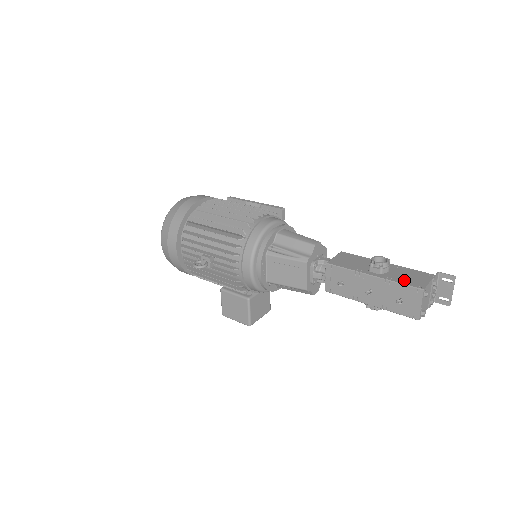
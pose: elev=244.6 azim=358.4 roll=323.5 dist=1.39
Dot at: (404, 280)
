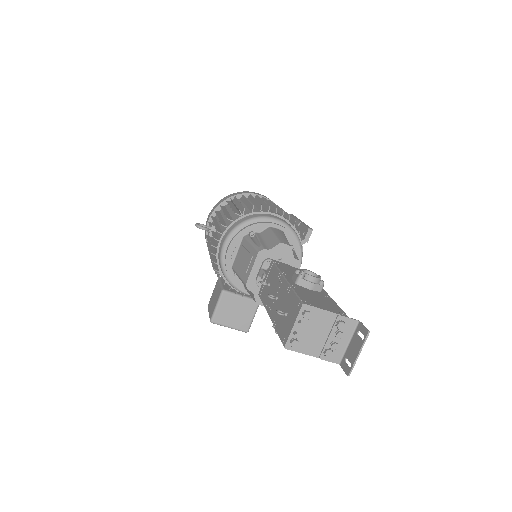
Dot at: (305, 294)
